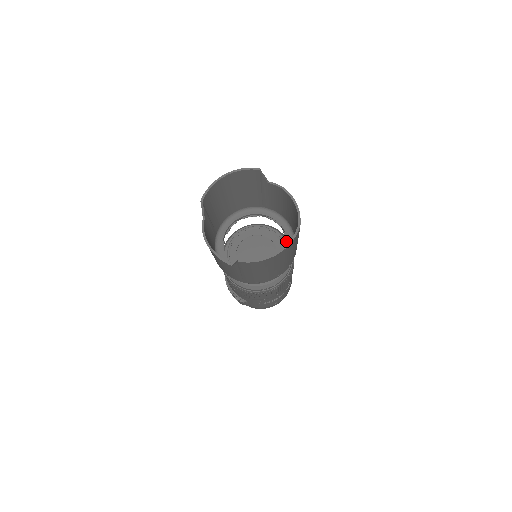
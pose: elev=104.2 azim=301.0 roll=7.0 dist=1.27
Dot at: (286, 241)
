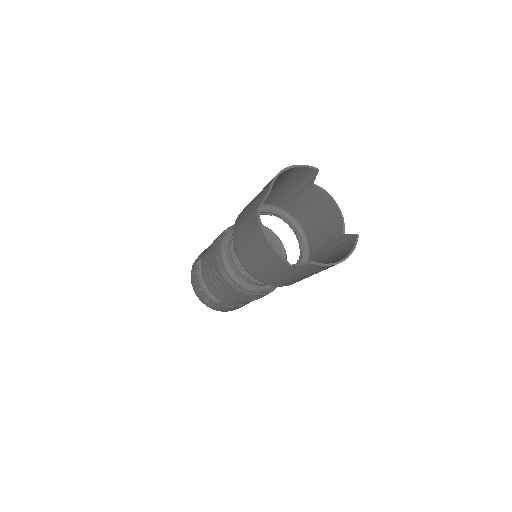
Dot at: (301, 246)
